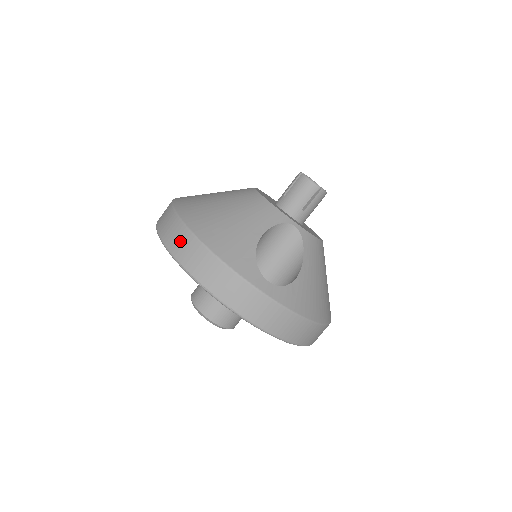
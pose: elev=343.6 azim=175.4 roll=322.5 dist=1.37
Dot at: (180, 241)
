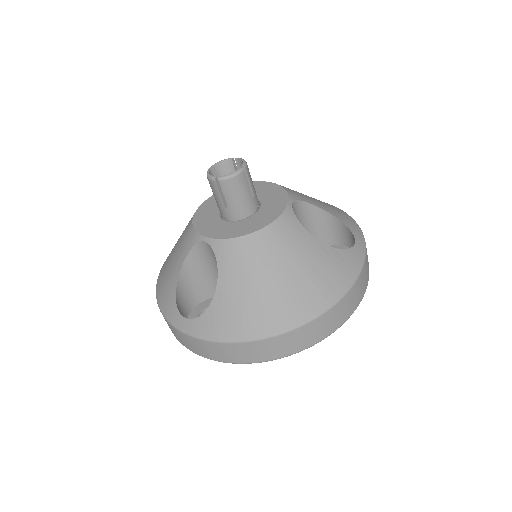
Dot at: occluded
